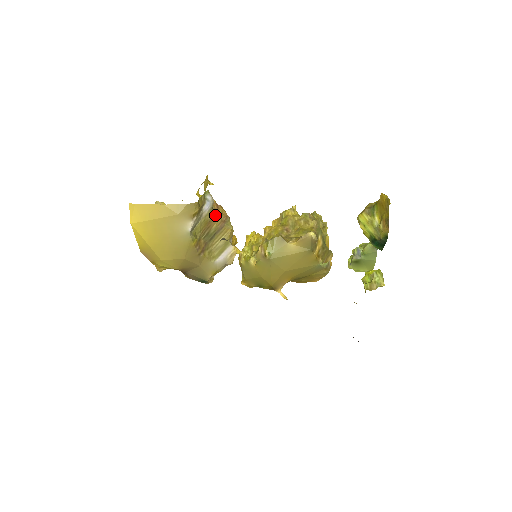
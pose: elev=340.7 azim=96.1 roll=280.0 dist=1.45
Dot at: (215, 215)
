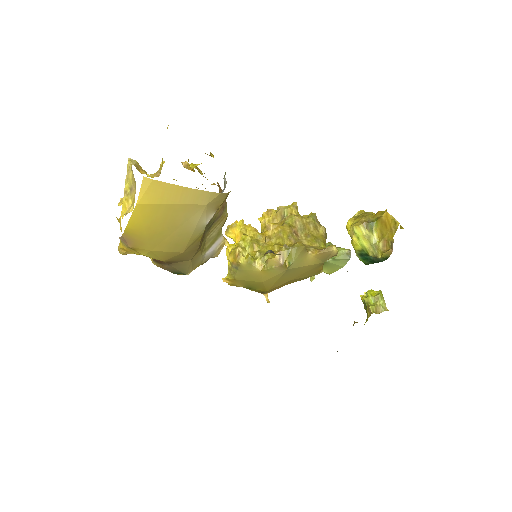
Dot at: occluded
